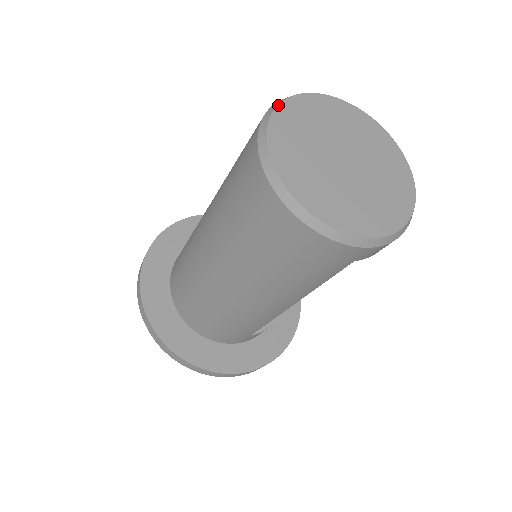
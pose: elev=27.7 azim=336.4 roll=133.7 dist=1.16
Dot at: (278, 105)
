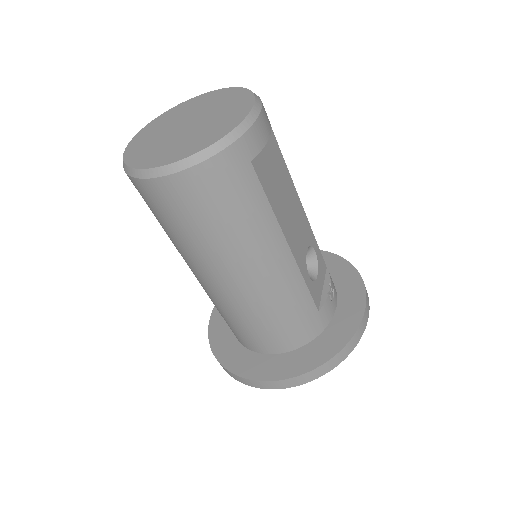
Dot at: (126, 148)
